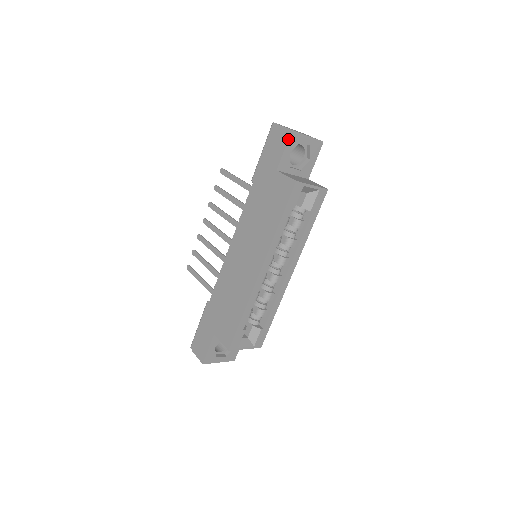
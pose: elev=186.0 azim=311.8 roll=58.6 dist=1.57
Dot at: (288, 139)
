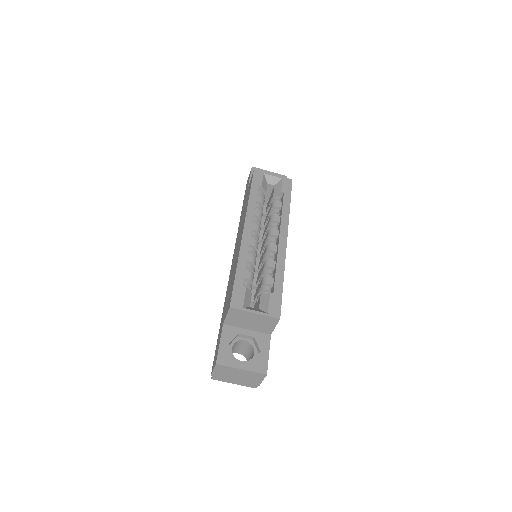
Dot at: (251, 171)
